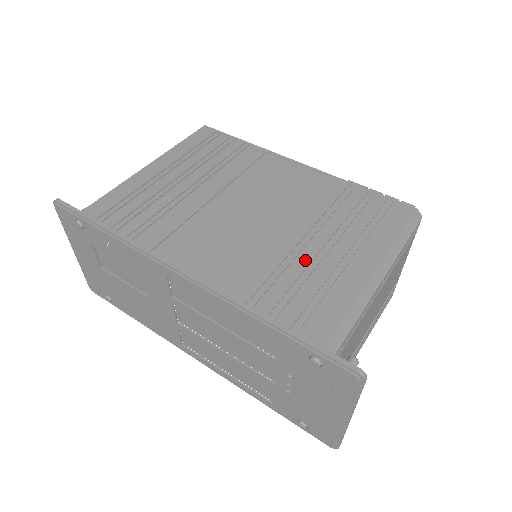
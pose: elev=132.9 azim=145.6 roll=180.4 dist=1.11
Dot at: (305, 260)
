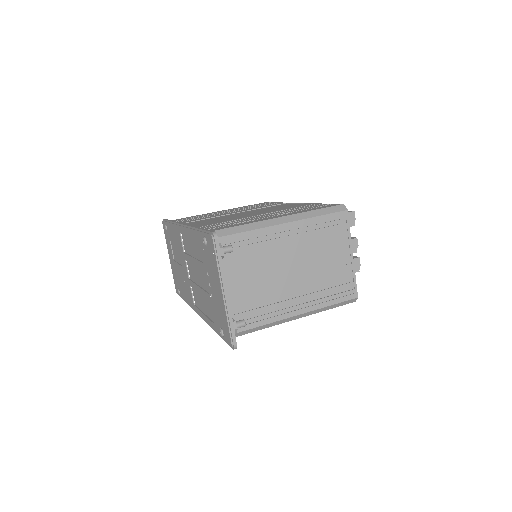
Dot at: (246, 219)
